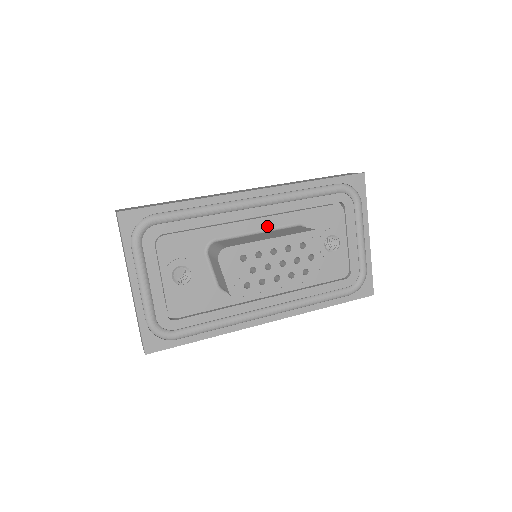
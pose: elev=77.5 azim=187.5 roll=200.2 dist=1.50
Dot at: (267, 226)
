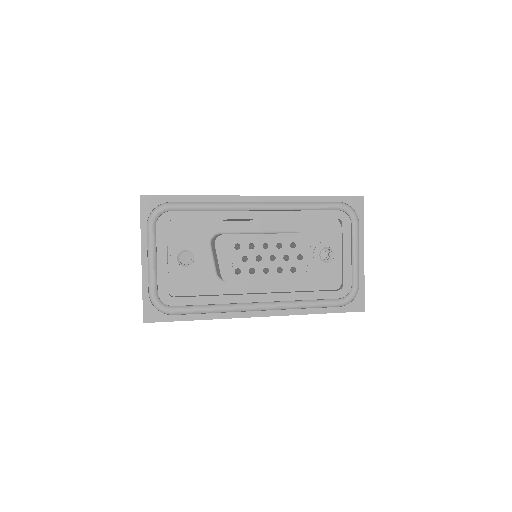
Dot at: (267, 229)
